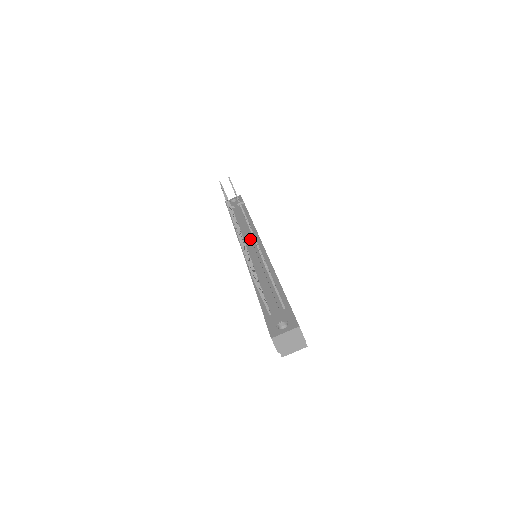
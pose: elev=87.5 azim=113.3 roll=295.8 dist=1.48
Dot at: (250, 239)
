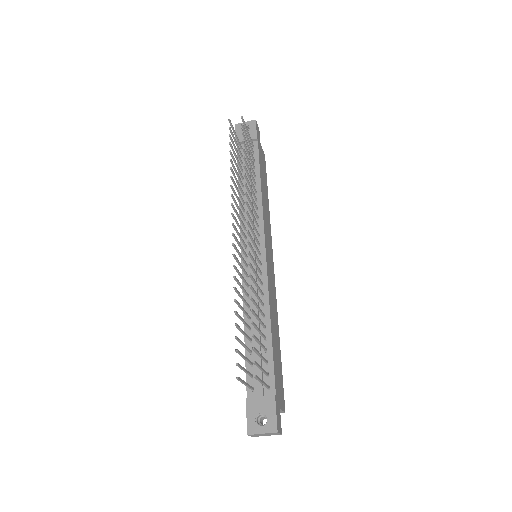
Dot at: occluded
